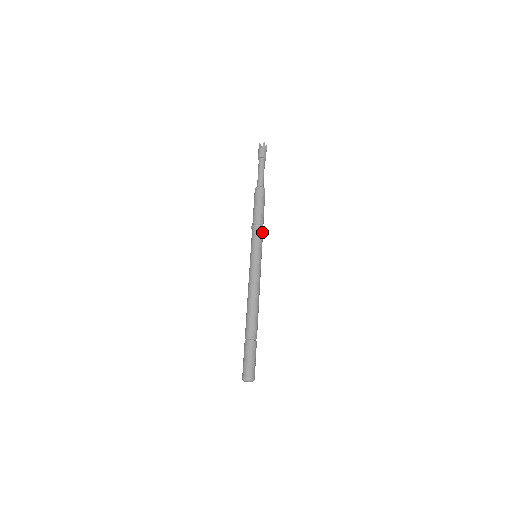
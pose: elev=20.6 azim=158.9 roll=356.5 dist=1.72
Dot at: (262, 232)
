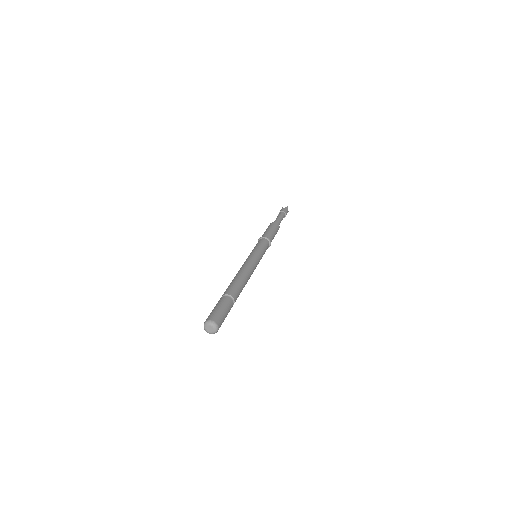
Dot at: (268, 244)
